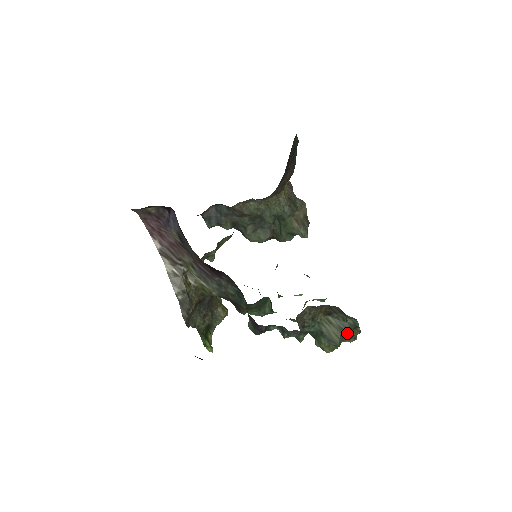
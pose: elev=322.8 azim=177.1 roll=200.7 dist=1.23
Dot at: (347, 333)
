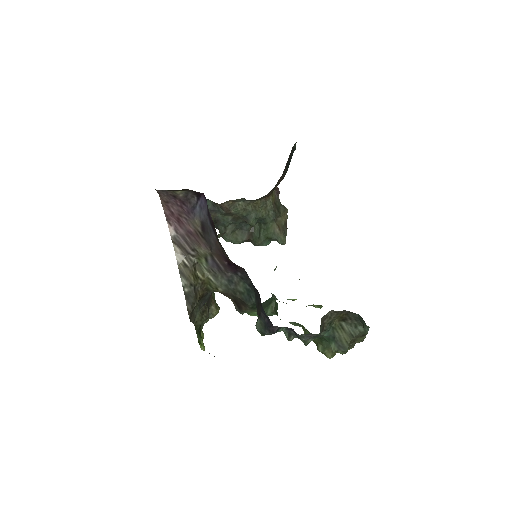
Dot at: (354, 340)
